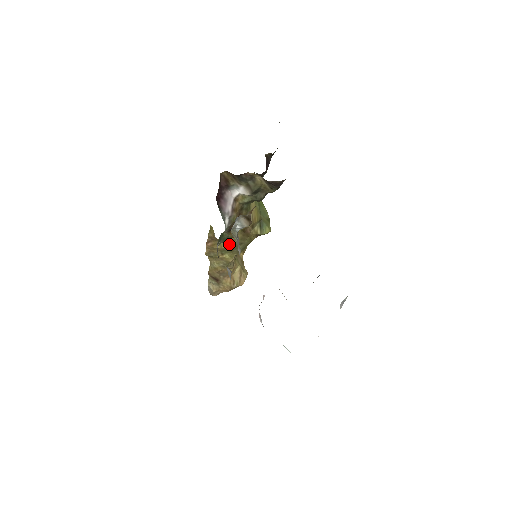
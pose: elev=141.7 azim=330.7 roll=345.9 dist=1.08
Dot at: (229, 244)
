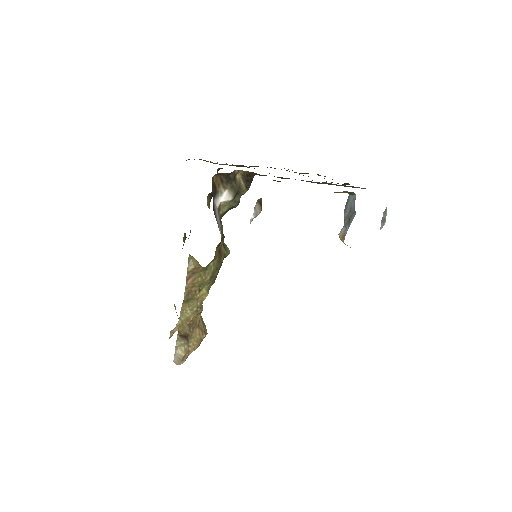
Dot at: (208, 272)
